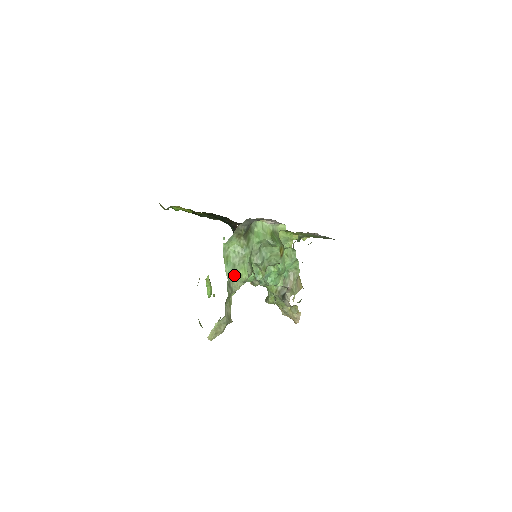
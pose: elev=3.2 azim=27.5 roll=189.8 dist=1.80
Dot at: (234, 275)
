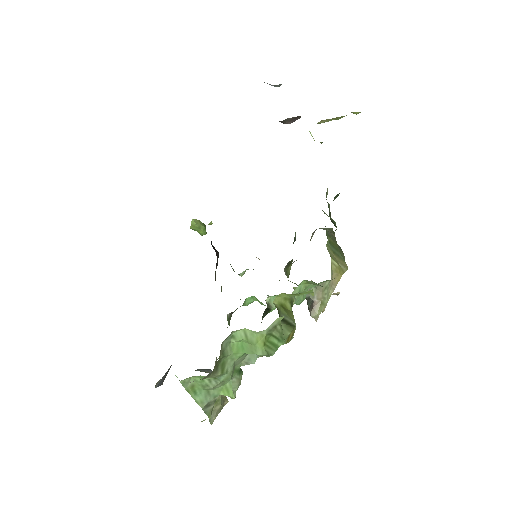
Dot at: (211, 399)
